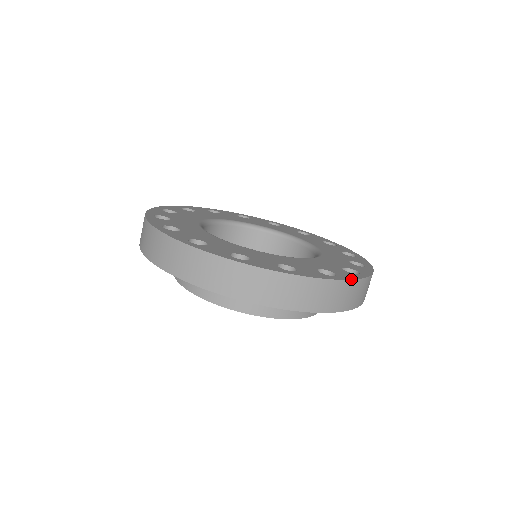
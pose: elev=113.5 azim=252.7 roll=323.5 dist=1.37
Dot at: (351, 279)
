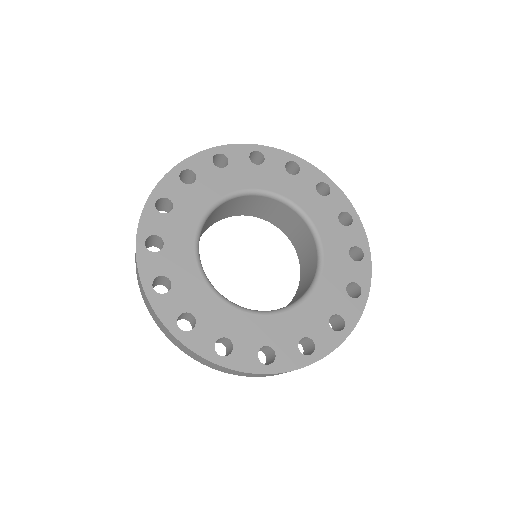
Dot at: occluded
